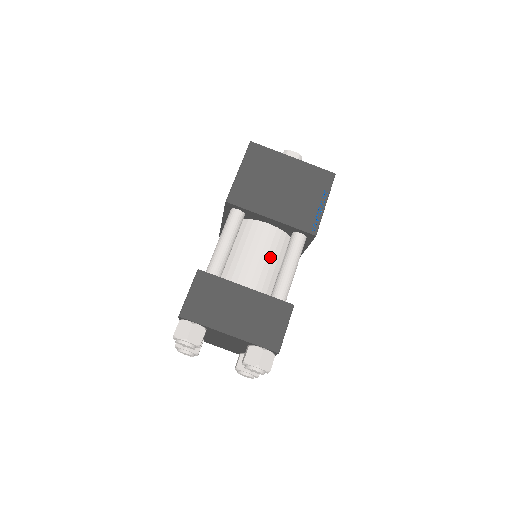
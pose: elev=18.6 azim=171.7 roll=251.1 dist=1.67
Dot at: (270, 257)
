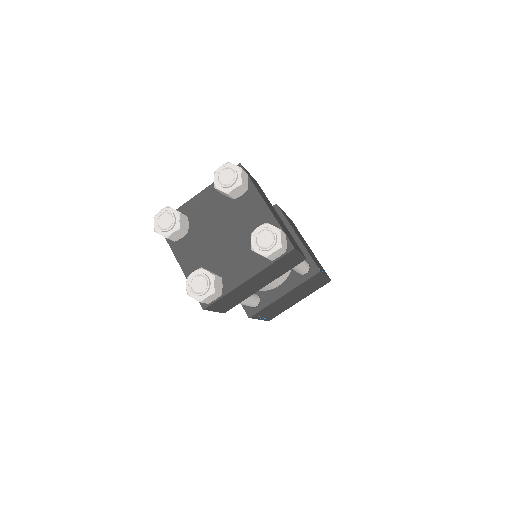
Dot at: occluded
